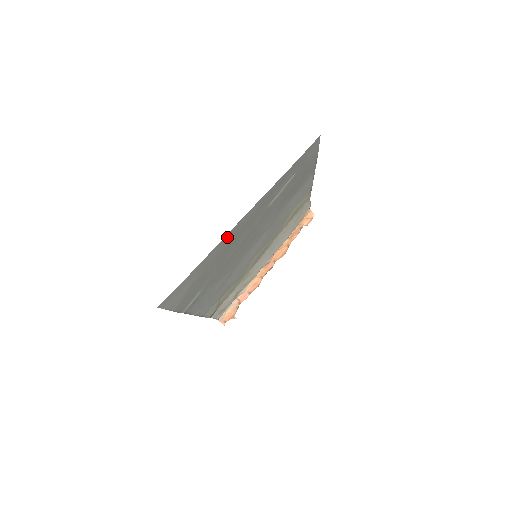
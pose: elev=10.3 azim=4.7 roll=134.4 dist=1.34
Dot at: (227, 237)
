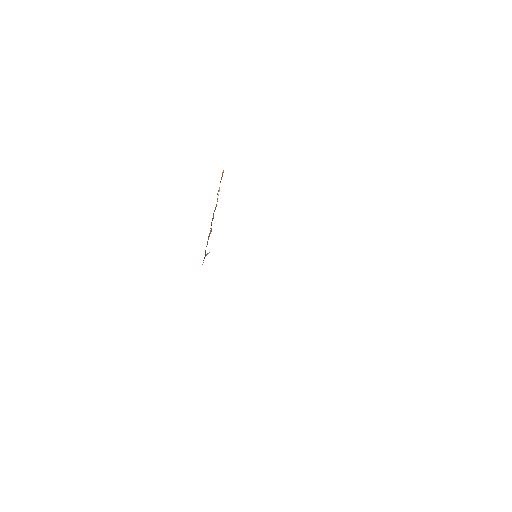
Dot at: occluded
